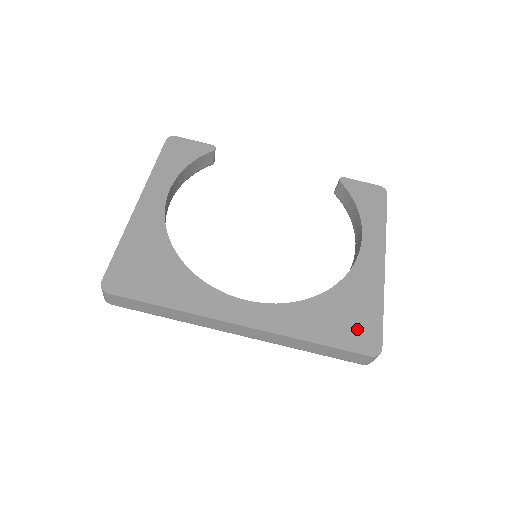
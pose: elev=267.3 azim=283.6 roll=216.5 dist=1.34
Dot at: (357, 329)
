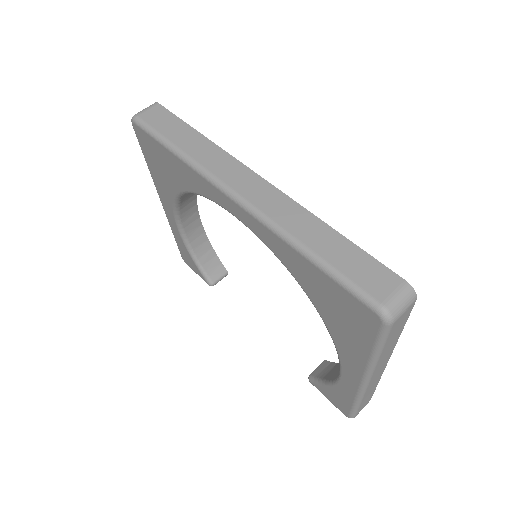
Dot at: occluded
